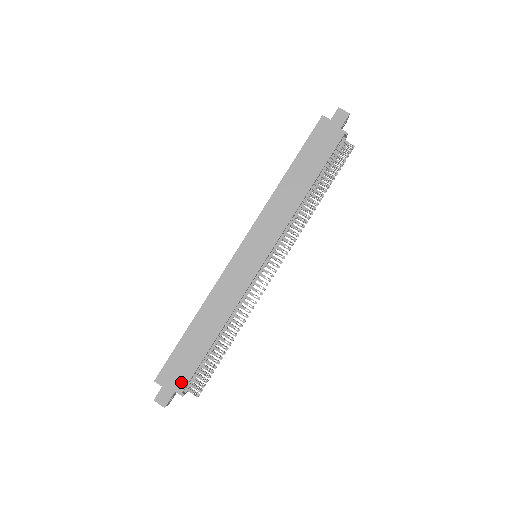
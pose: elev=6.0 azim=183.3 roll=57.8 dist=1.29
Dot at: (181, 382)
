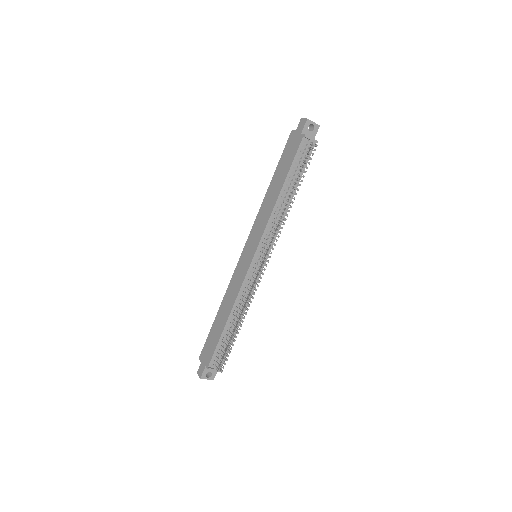
Dot at: (208, 359)
